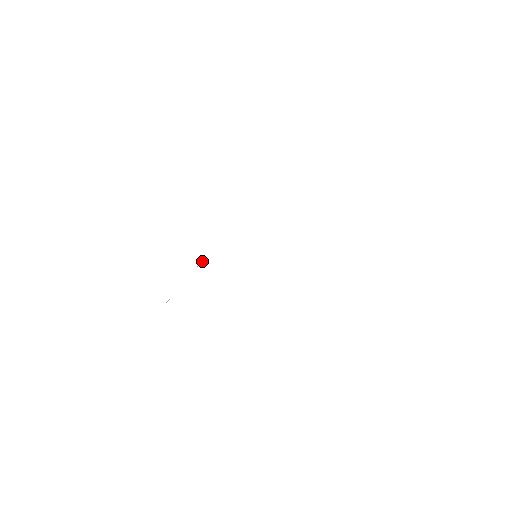
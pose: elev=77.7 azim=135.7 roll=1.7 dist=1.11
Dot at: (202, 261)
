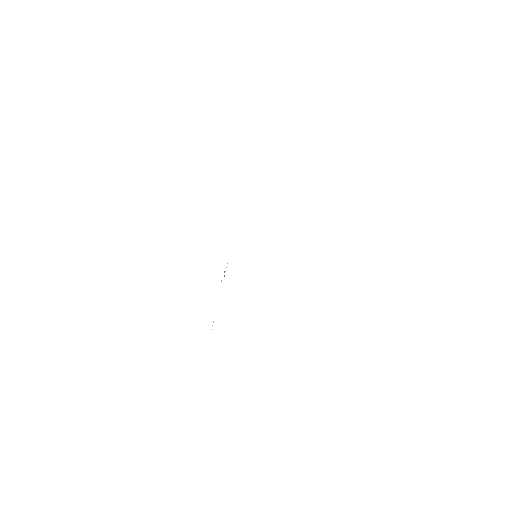
Dot at: (224, 271)
